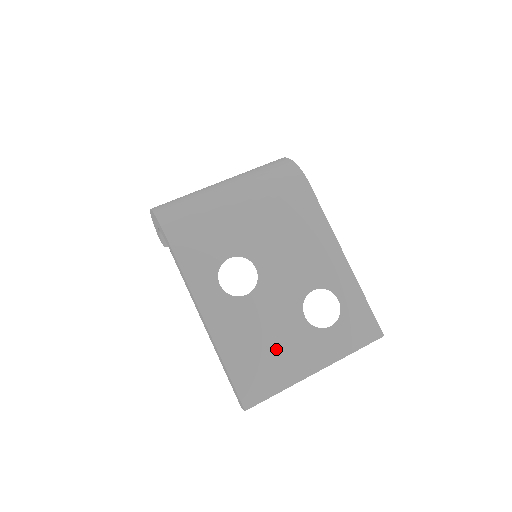
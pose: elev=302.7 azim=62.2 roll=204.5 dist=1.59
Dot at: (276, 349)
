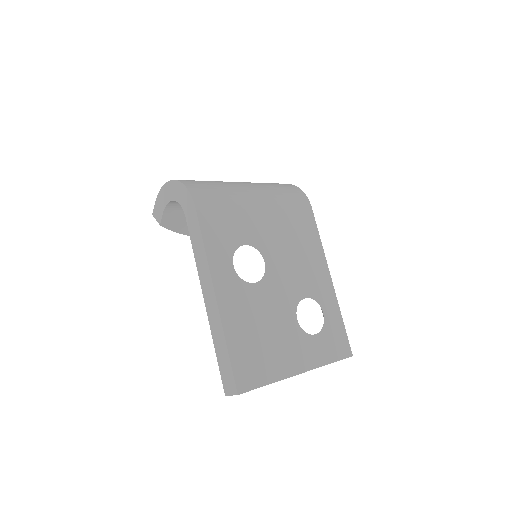
Dot at: (271, 341)
